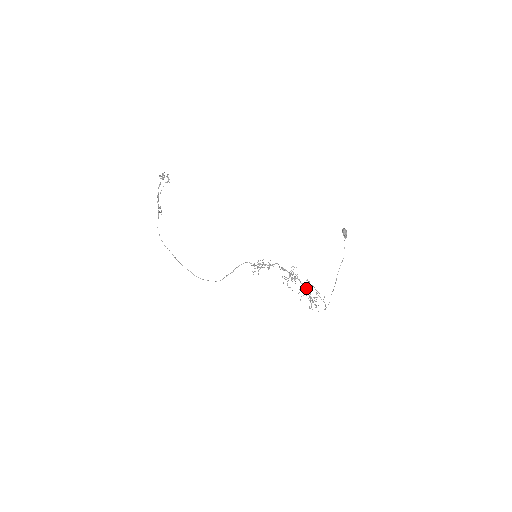
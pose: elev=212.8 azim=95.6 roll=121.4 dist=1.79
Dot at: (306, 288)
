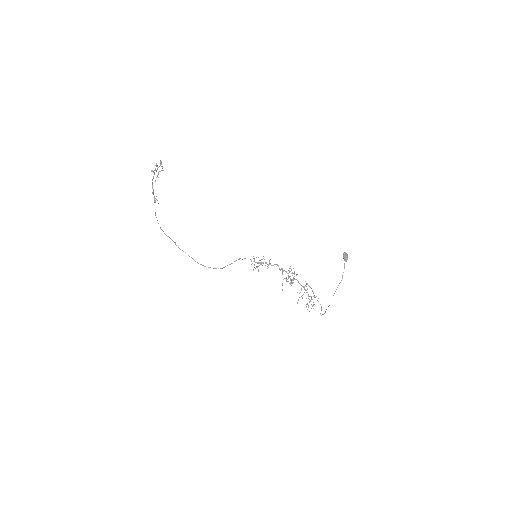
Dot at: (304, 289)
